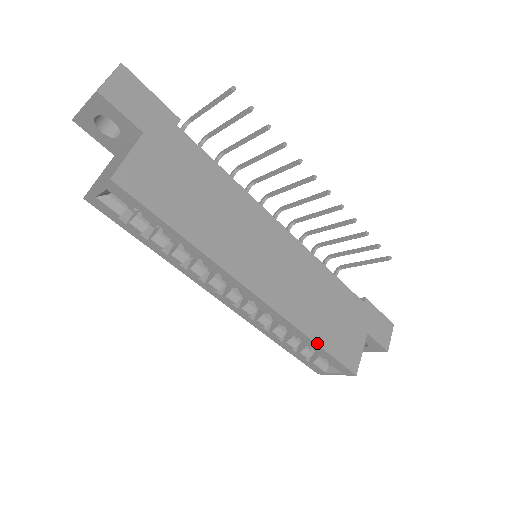
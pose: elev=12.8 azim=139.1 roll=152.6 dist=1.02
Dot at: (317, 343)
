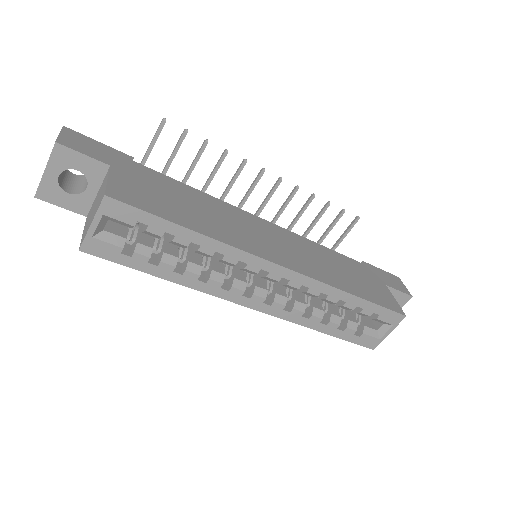
Dot at: (356, 296)
